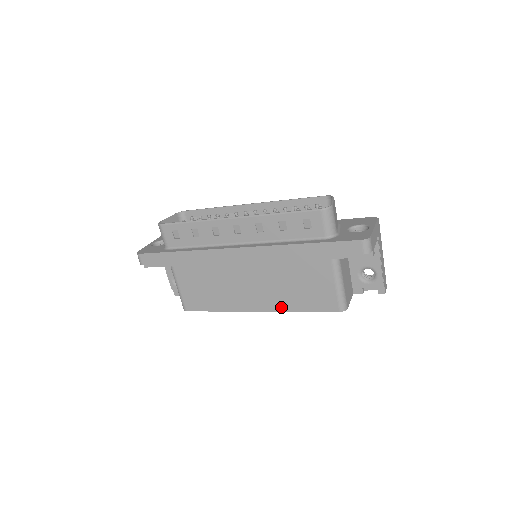
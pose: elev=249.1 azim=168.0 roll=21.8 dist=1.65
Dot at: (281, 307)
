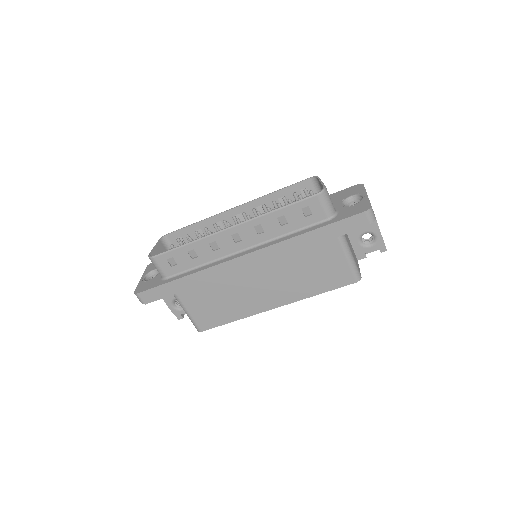
Dot at: (298, 296)
